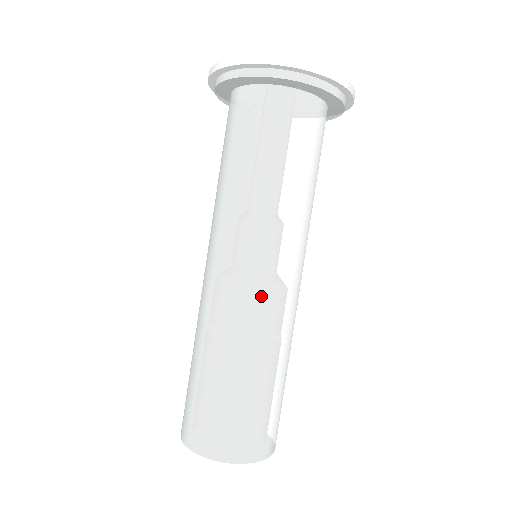
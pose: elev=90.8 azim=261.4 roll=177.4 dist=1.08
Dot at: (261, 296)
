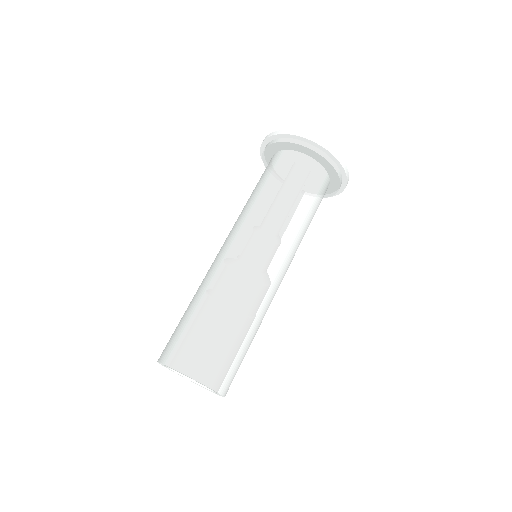
Dot at: (241, 262)
